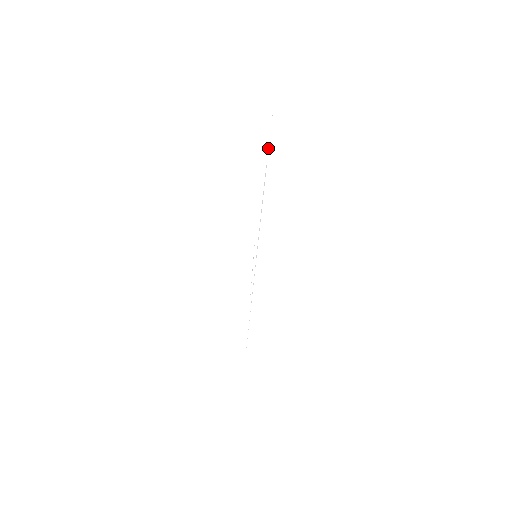
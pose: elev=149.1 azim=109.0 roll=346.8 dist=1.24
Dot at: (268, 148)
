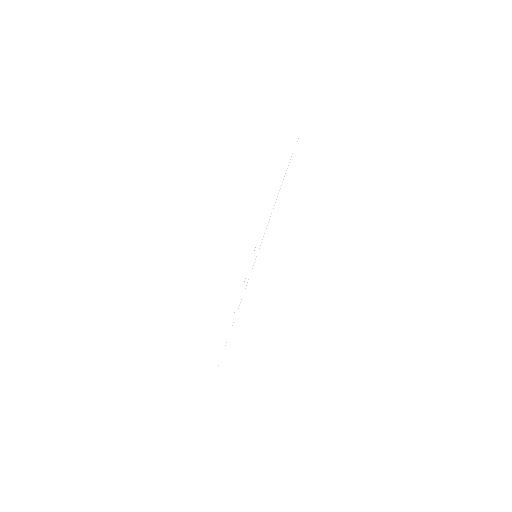
Dot at: (298, 138)
